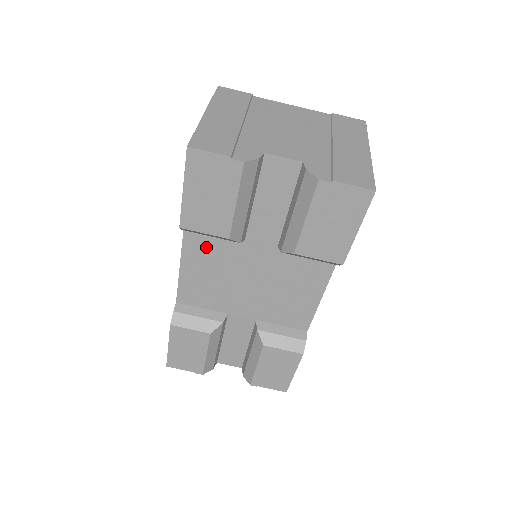
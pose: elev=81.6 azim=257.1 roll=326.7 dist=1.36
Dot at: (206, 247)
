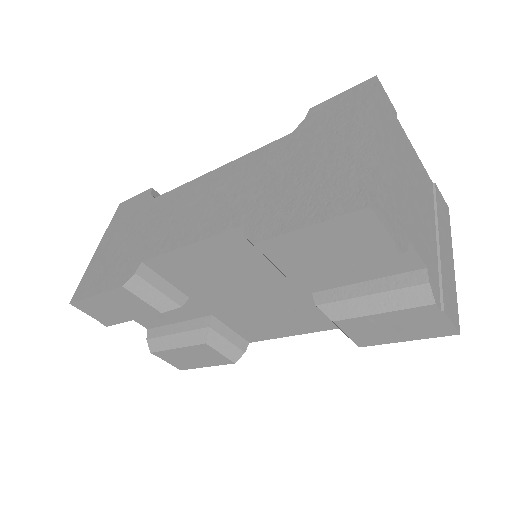
Dot at: (241, 252)
